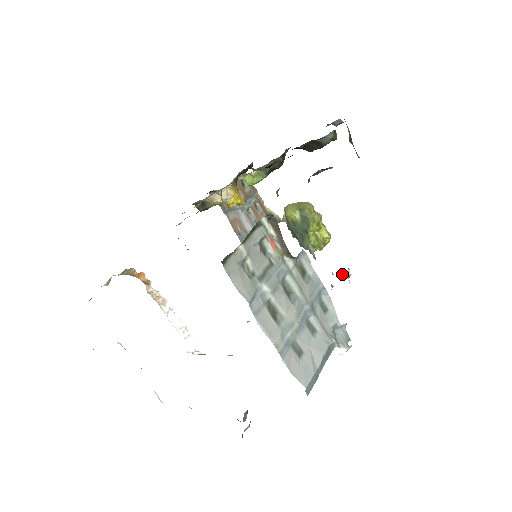
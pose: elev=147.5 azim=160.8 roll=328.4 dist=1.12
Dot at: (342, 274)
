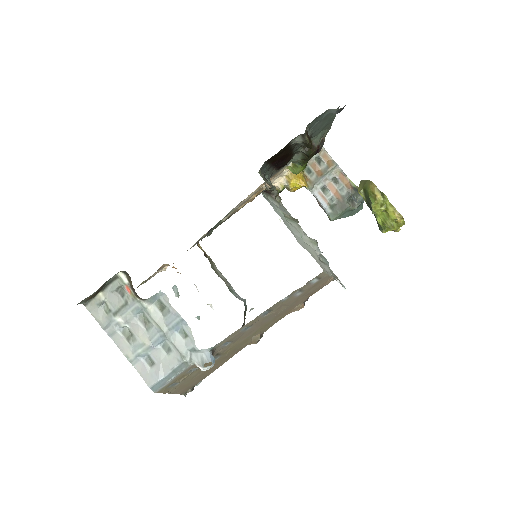
Dot at: (331, 280)
